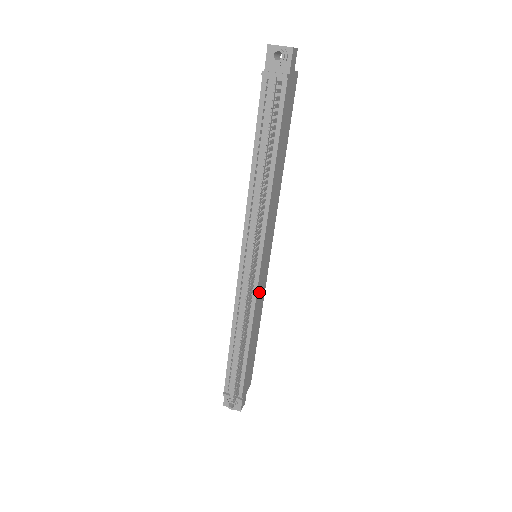
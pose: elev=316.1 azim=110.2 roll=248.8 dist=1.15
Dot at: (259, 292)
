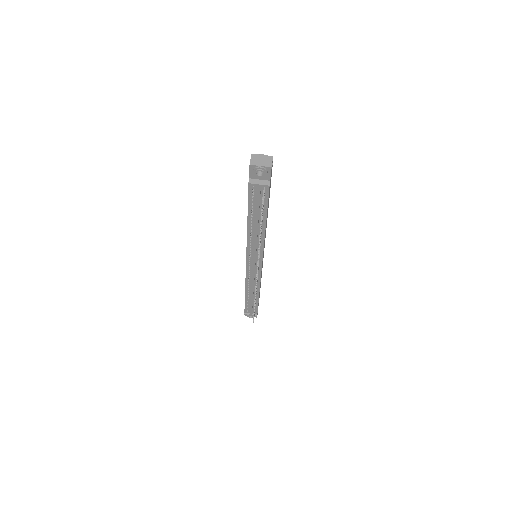
Dot at: occluded
